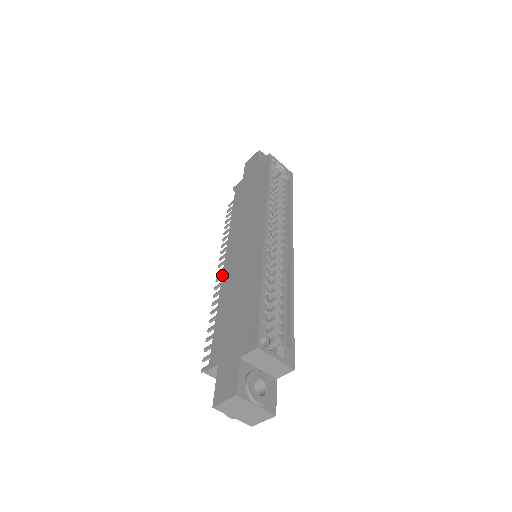
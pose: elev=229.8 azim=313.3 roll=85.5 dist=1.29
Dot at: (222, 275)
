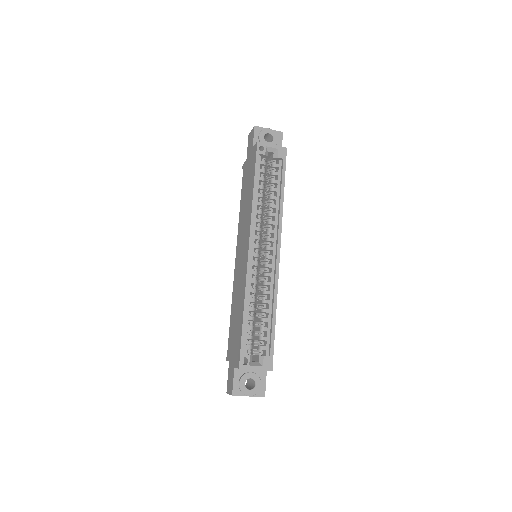
Dot at: (234, 276)
